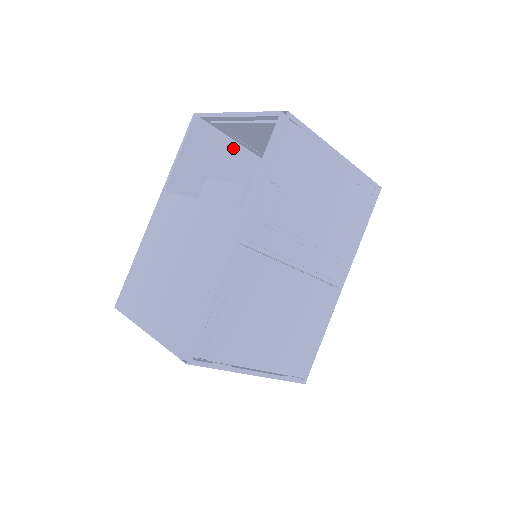
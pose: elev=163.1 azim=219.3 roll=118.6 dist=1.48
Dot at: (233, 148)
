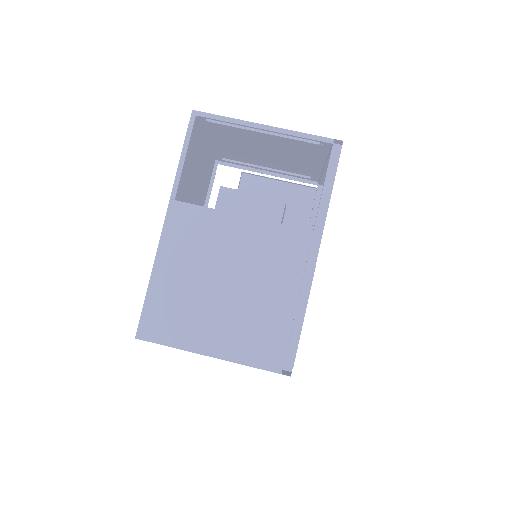
Dot at: (201, 141)
